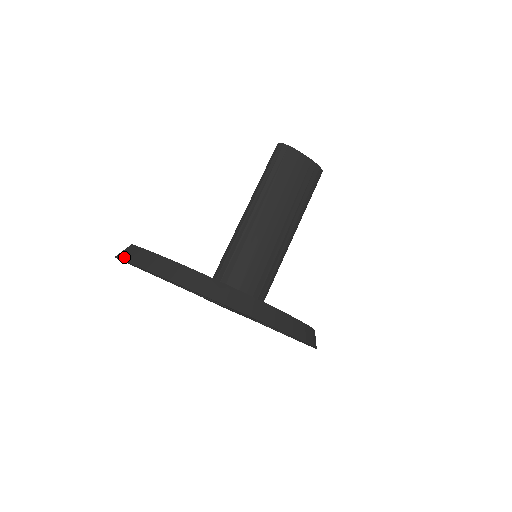
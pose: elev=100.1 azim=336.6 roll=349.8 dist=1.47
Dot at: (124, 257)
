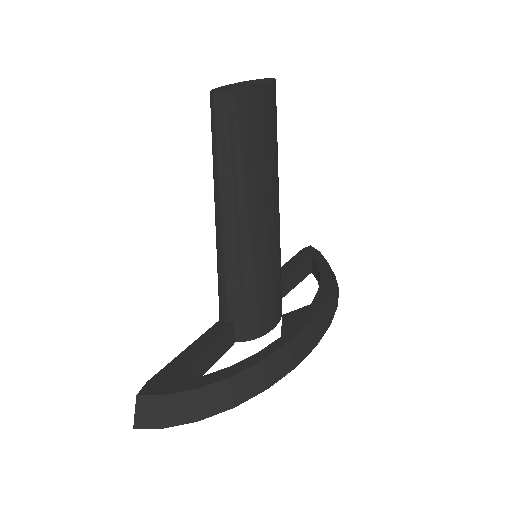
Dot at: (150, 423)
